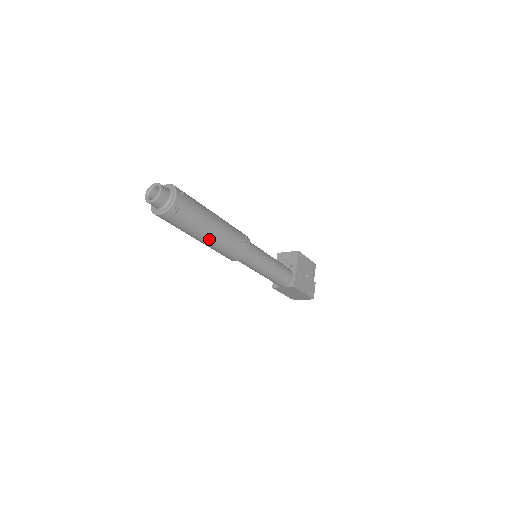
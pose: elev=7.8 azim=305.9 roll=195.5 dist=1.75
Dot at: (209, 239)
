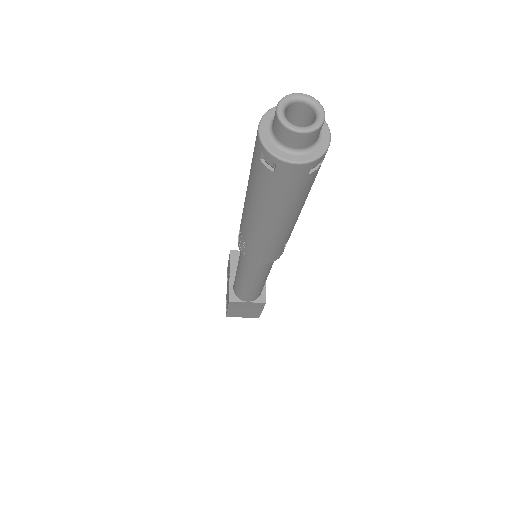
Dot at: (287, 225)
